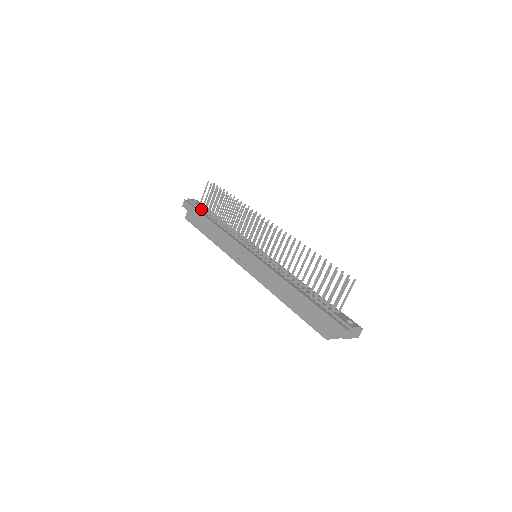
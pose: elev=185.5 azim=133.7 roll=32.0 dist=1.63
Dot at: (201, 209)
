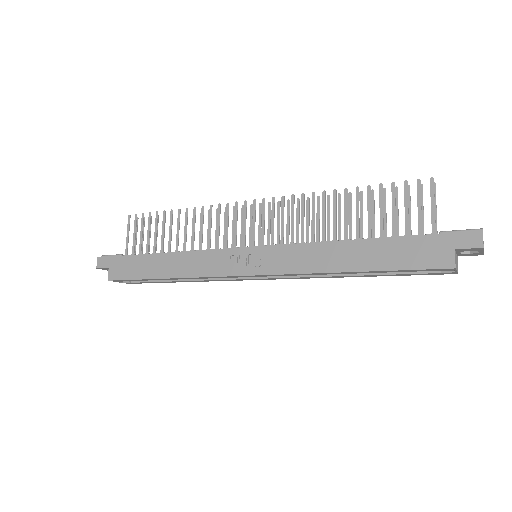
Dot at: occluded
